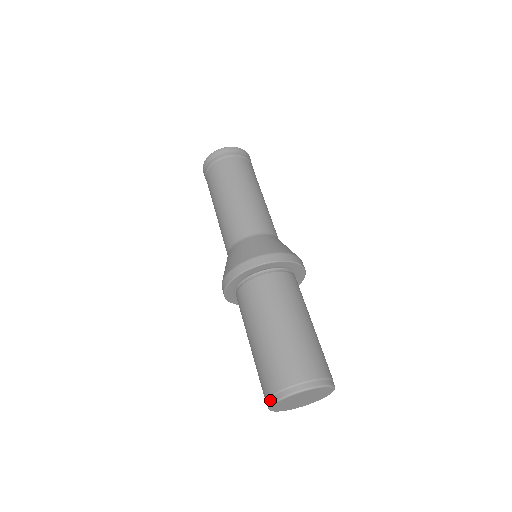
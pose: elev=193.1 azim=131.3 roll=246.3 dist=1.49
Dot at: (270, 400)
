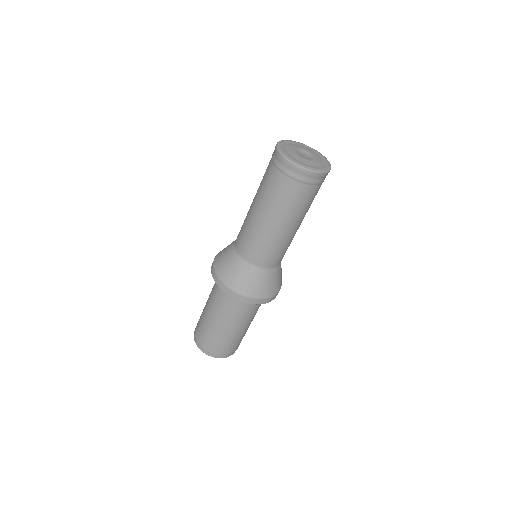
Dot at: (201, 348)
